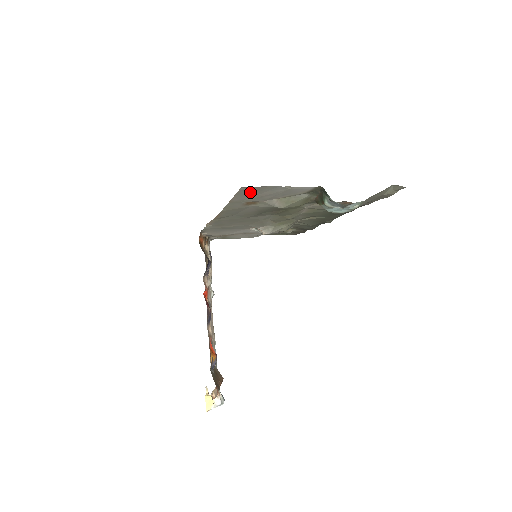
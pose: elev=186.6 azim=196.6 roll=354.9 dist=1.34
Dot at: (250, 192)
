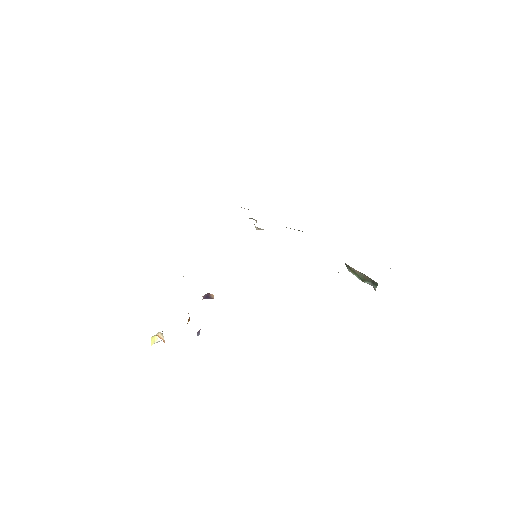
Dot at: occluded
